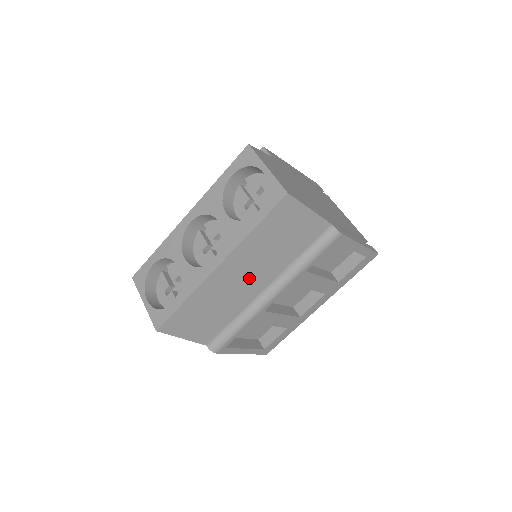
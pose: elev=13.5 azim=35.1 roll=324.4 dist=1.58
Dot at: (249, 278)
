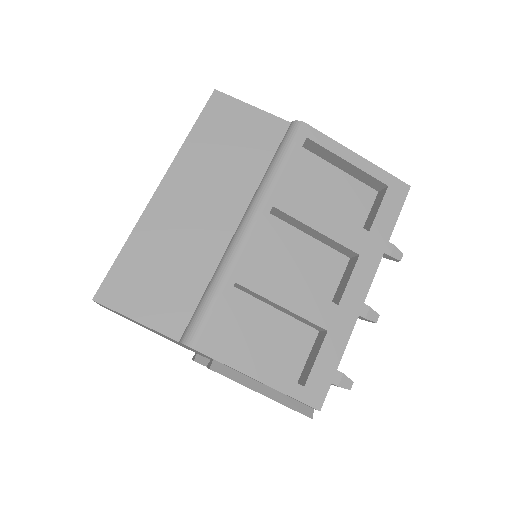
Dot at: (208, 205)
